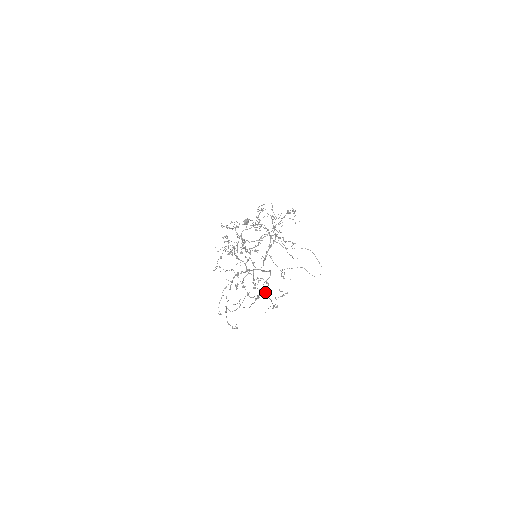
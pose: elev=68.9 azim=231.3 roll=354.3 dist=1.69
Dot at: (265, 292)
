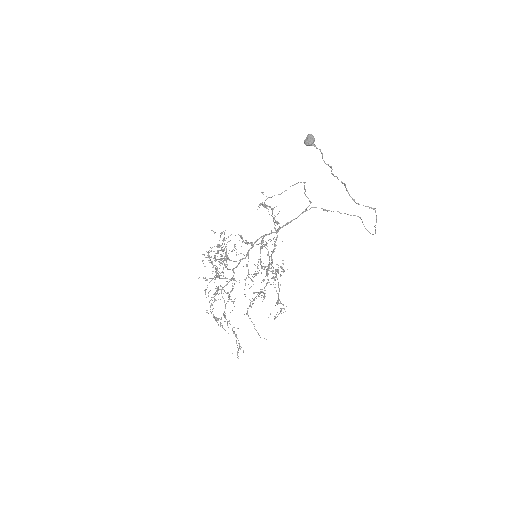
Dot at: occluded
